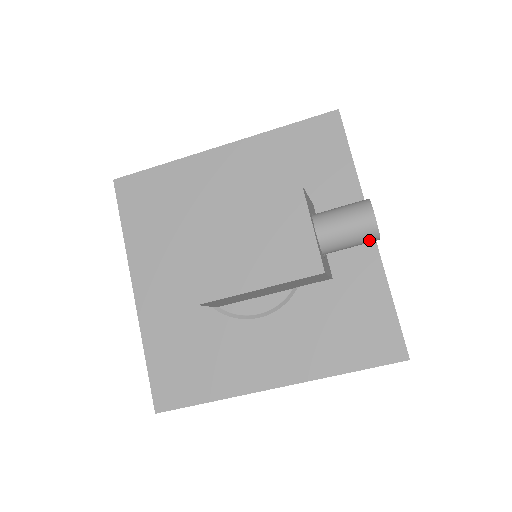
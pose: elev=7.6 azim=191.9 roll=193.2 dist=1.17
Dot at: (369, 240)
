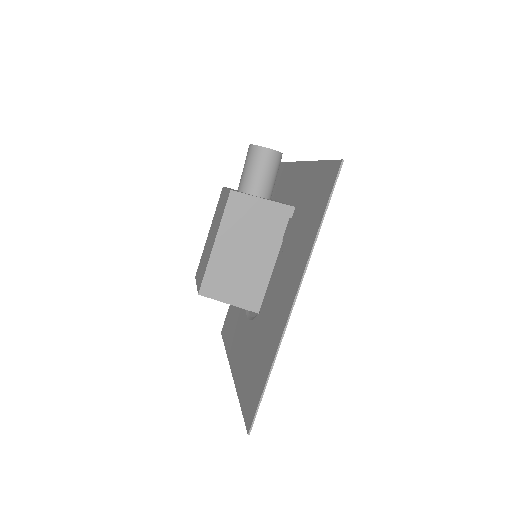
Dot at: (262, 156)
